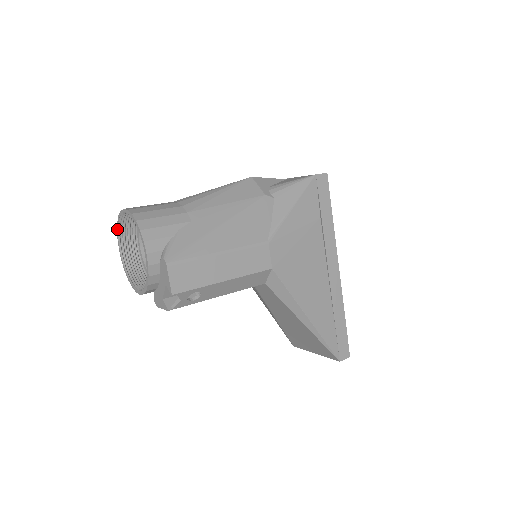
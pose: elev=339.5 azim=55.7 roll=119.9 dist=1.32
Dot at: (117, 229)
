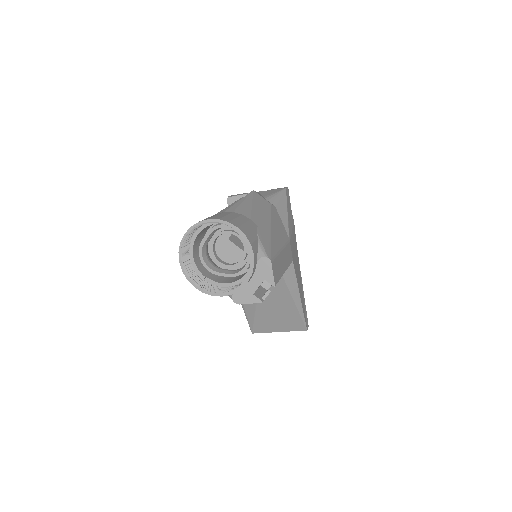
Dot at: (182, 241)
